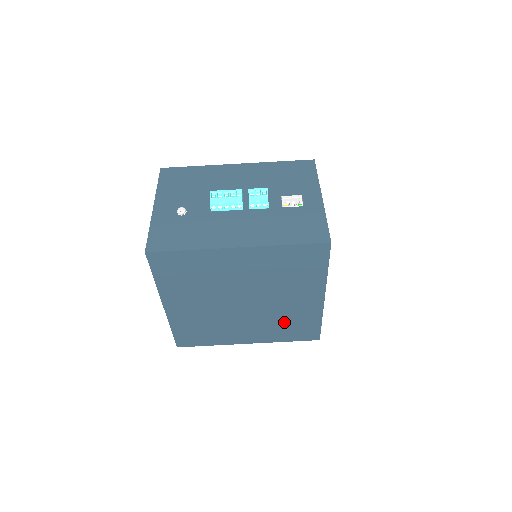
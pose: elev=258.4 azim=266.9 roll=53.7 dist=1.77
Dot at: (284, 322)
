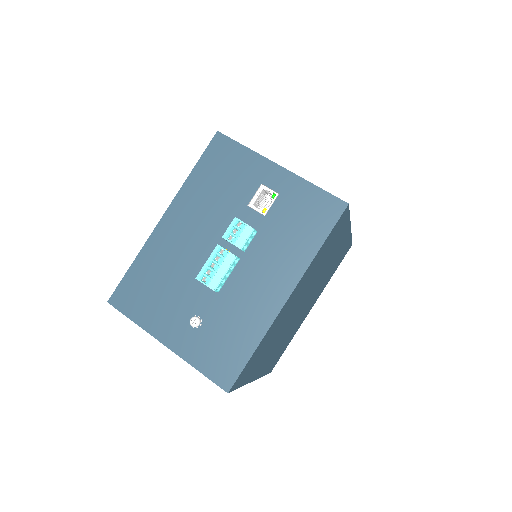
Dot at: (329, 272)
